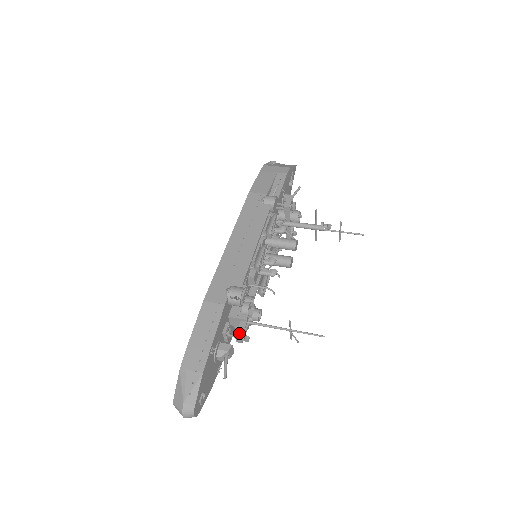
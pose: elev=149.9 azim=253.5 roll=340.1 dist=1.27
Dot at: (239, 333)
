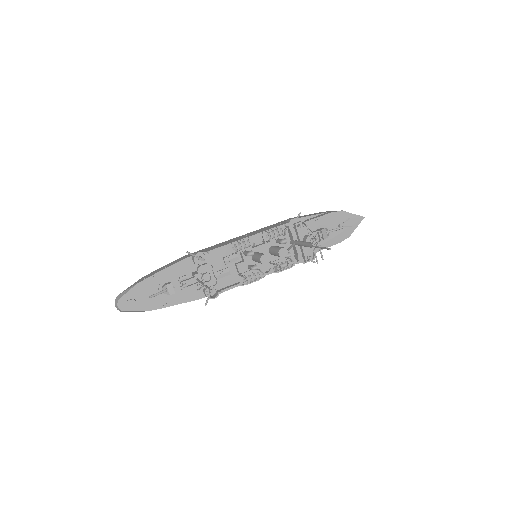
Dot at: (184, 280)
